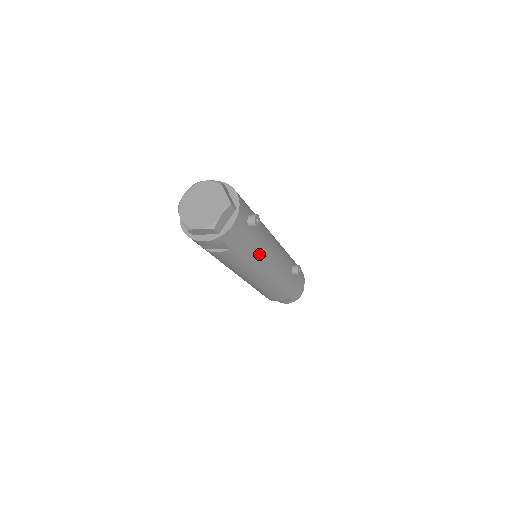
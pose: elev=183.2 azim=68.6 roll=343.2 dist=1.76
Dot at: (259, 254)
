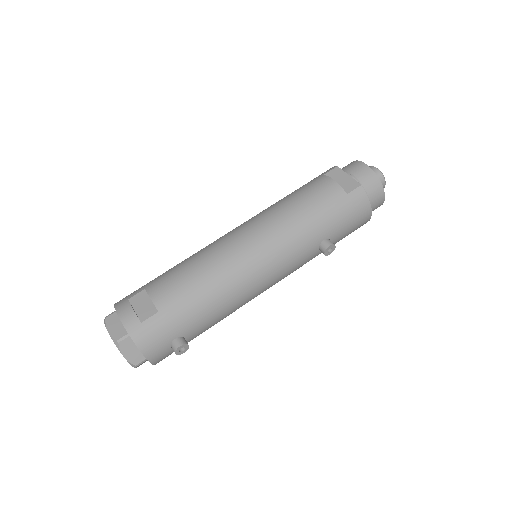
Dot at: (226, 316)
